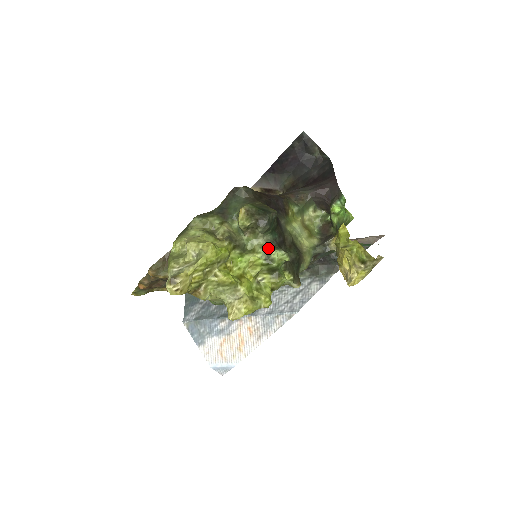
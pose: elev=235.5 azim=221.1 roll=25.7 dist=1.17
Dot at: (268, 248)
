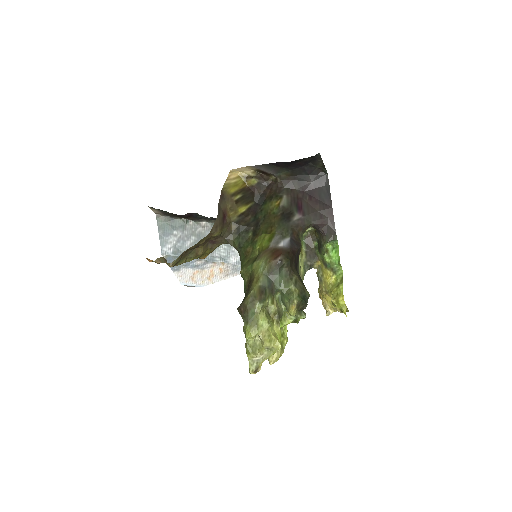
Dot at: (298, 316)
